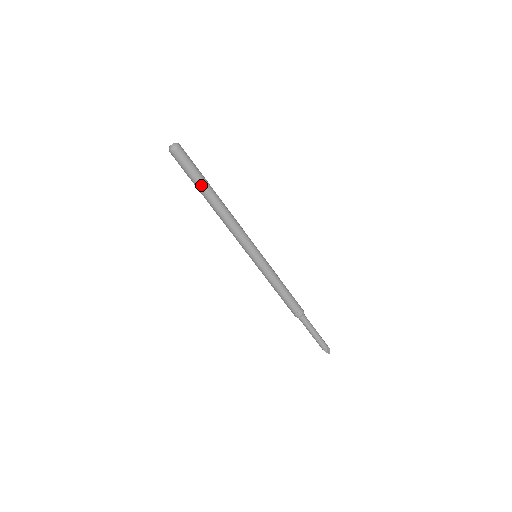
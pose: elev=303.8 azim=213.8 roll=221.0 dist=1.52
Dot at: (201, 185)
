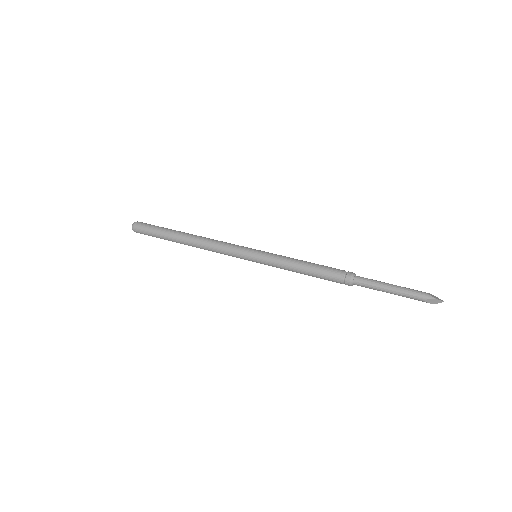
Dot at: (167, 231)
